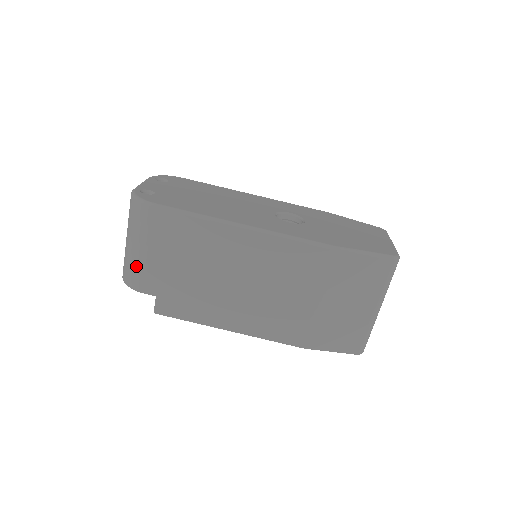
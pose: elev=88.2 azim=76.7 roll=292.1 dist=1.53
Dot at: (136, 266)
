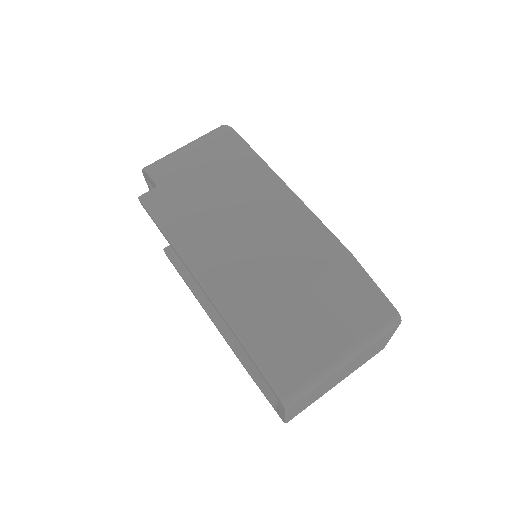
Dot at: (171, 157)
